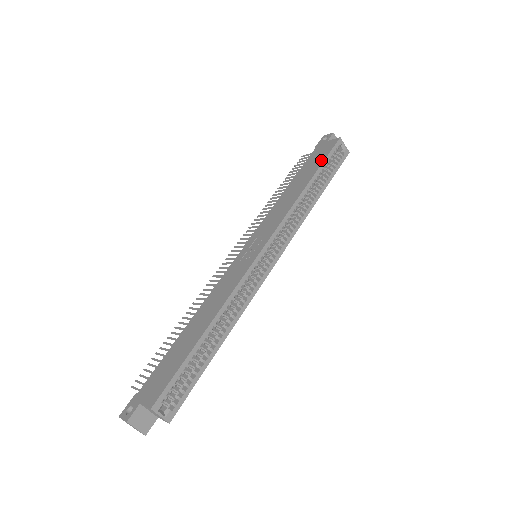
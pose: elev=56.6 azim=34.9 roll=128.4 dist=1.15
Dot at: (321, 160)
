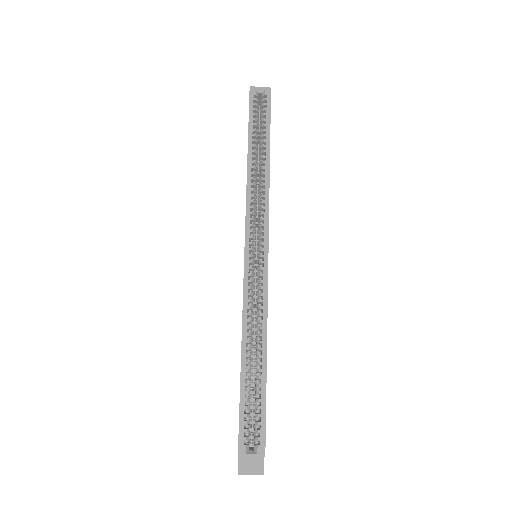
Dot at: (248, 125)
